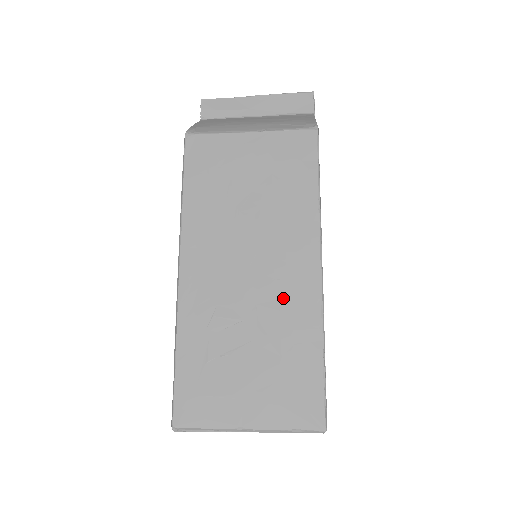
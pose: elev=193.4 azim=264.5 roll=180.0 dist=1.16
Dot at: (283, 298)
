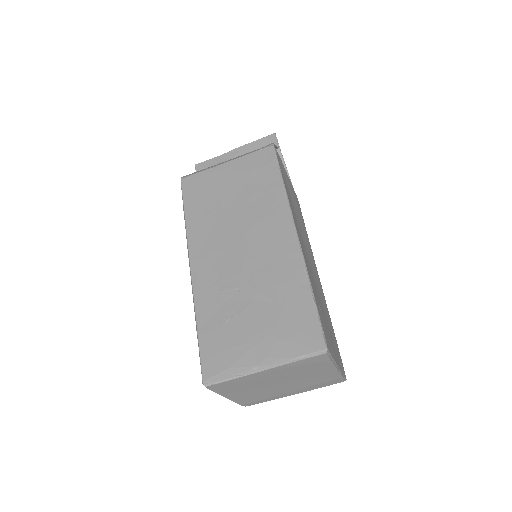
Dot at: (271, 262)
